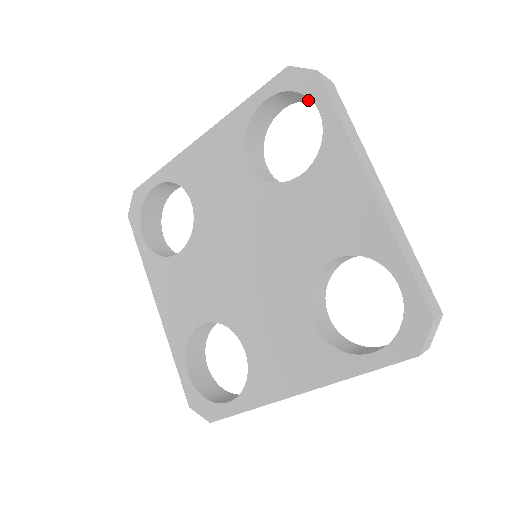
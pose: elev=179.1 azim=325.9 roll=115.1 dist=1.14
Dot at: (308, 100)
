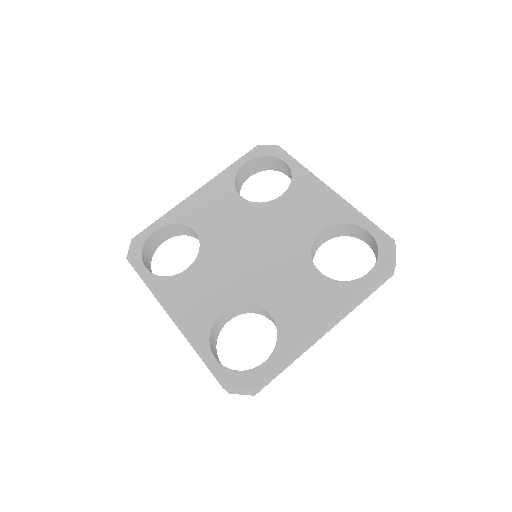
Dot at: (267, 169)
